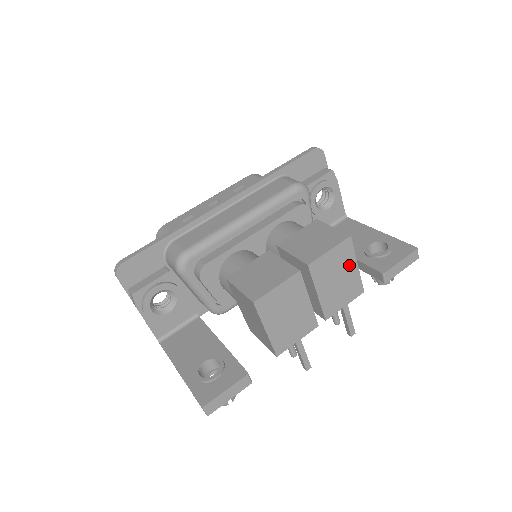
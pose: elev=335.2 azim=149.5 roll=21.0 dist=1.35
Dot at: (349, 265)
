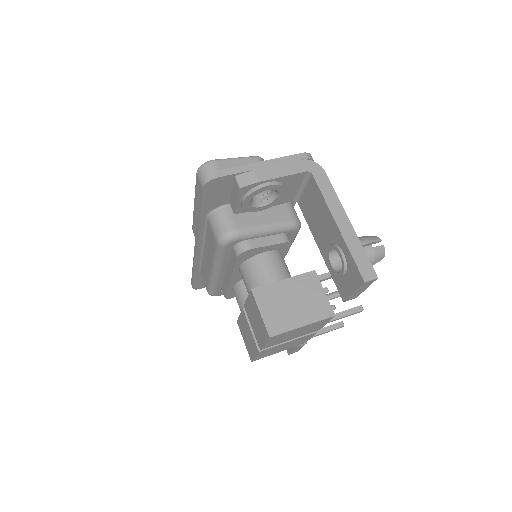
Dot at: (295, 331)
